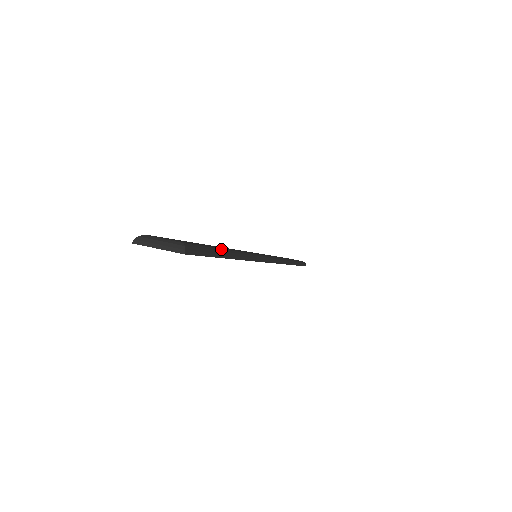
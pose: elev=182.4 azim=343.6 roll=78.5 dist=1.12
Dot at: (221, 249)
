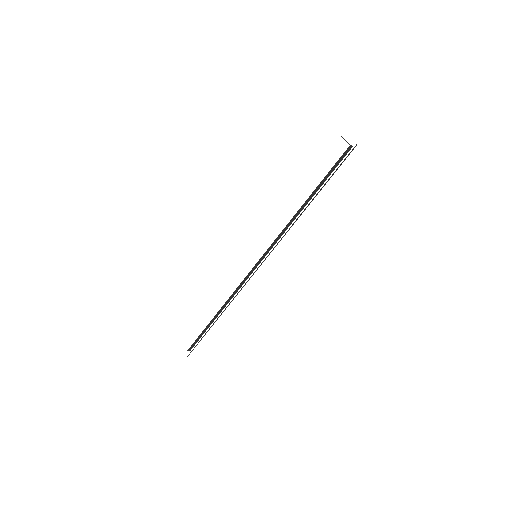
Dot at: occluded
